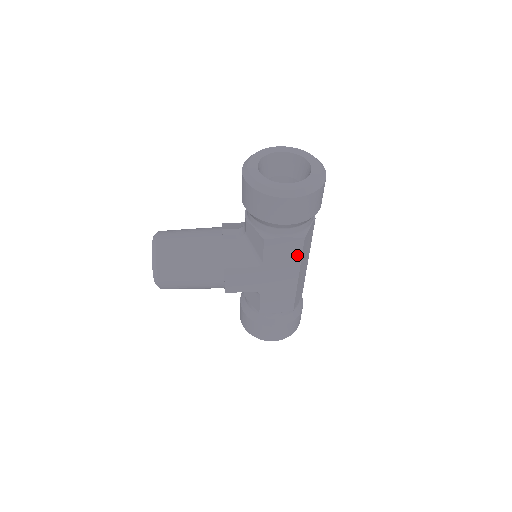
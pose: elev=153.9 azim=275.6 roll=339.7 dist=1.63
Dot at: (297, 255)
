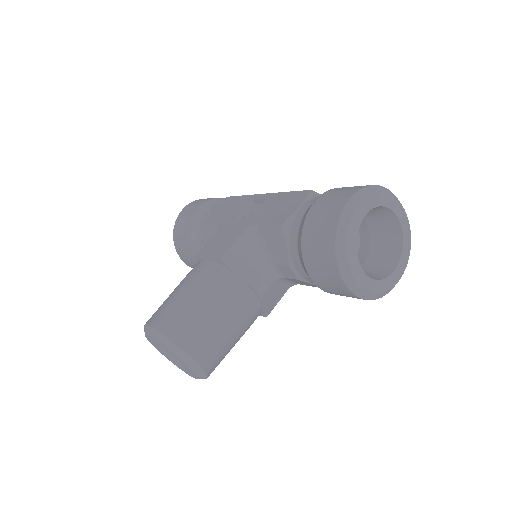
Dot at: occluded
